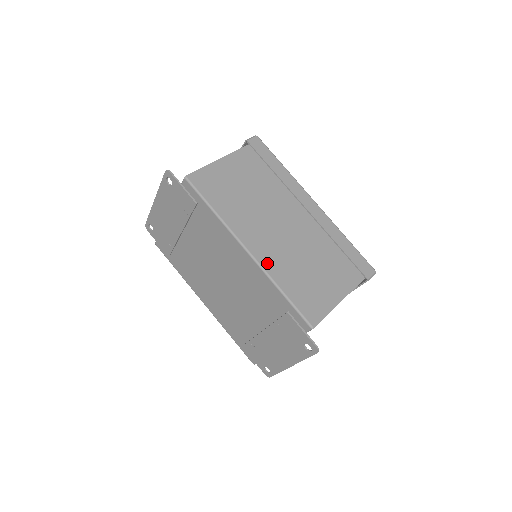
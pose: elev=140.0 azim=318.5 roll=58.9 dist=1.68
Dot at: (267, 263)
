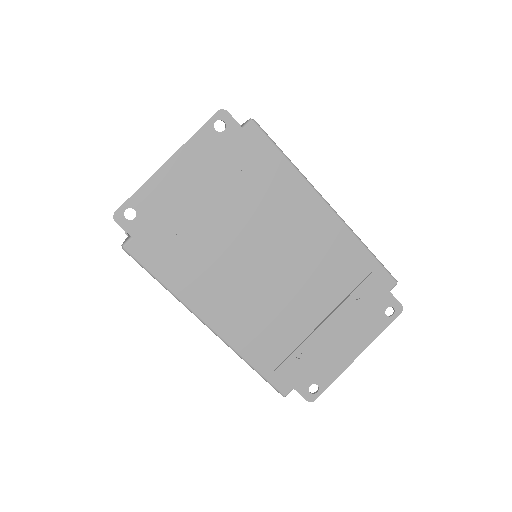
Dot at: occluded
